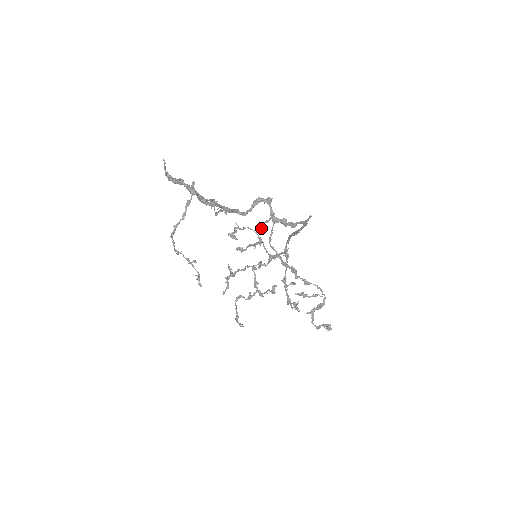
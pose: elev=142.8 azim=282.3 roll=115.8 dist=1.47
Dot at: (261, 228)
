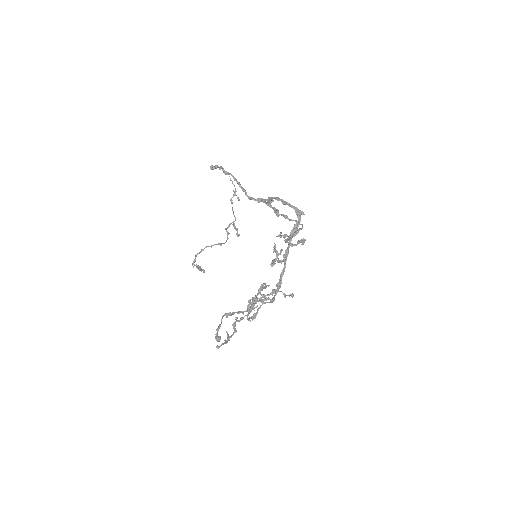
Dot at: occluded
